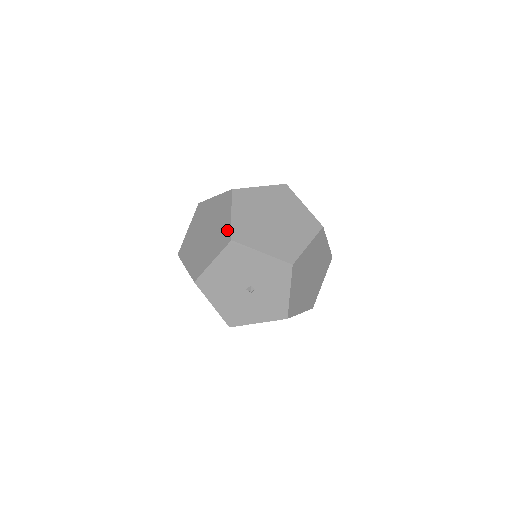
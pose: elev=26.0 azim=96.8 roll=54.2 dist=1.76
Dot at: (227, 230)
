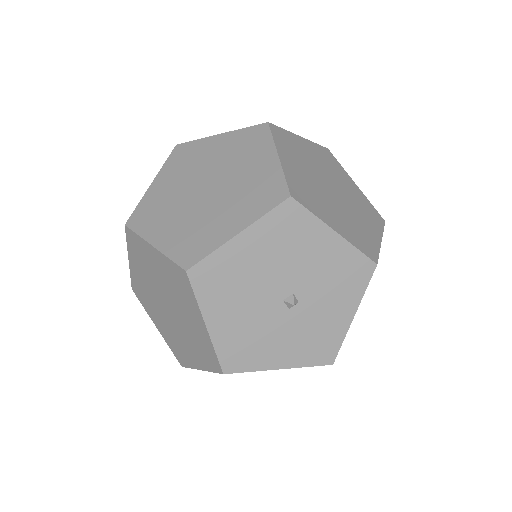
Dot at: (273, 180)
